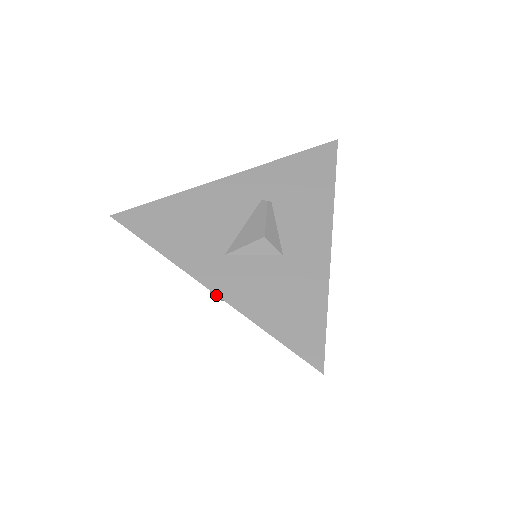
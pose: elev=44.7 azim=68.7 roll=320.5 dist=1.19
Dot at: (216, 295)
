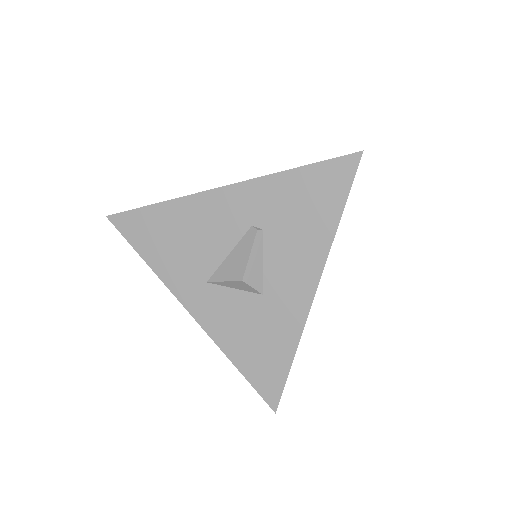
Dot at: occluded
